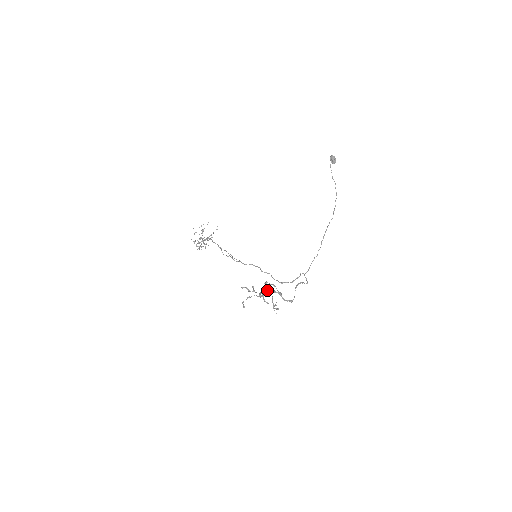
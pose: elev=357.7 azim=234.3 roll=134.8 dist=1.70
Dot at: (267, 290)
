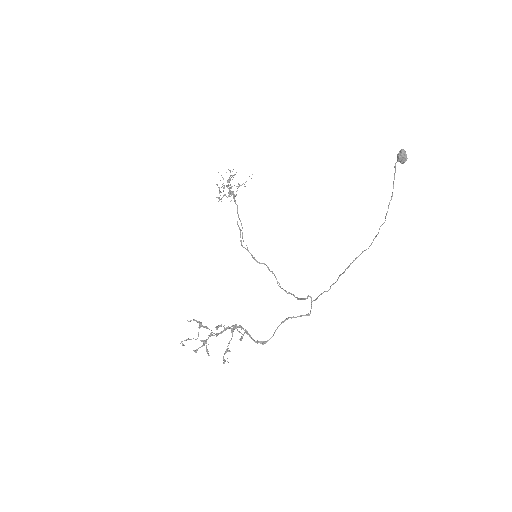
Dot at: occluded
